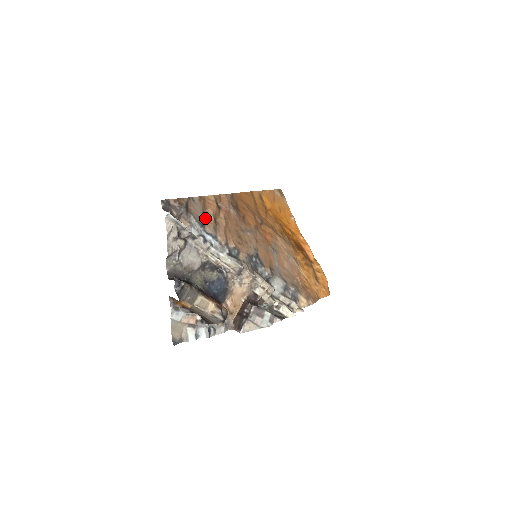
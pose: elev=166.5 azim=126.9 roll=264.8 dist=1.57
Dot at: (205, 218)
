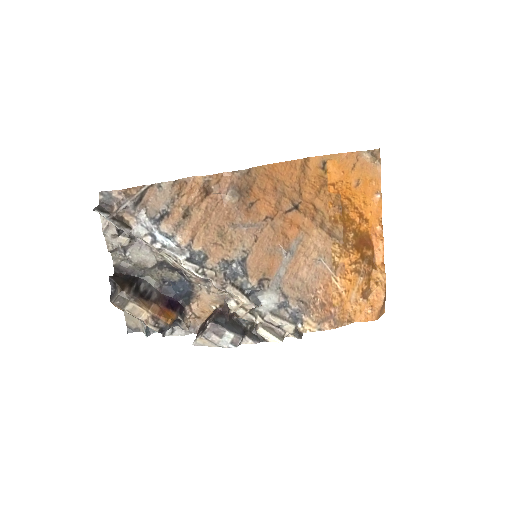
Dot at: (170, 210)
